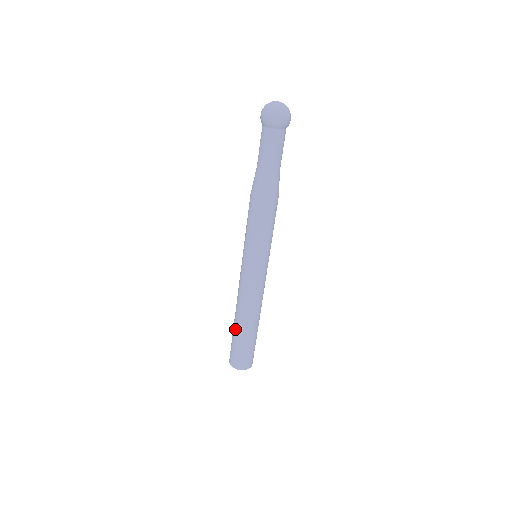
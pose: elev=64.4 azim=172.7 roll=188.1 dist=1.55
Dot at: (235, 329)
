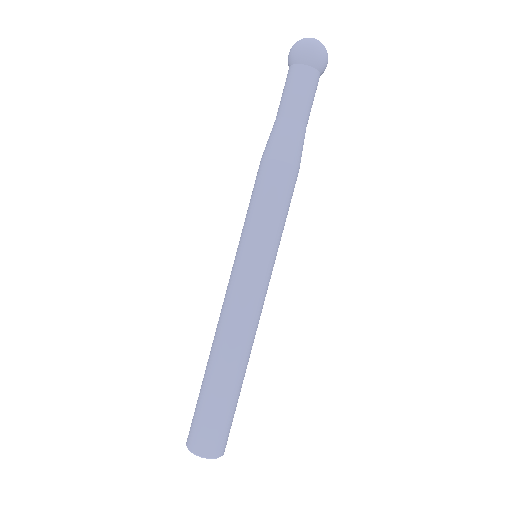
Dot at: occluded
